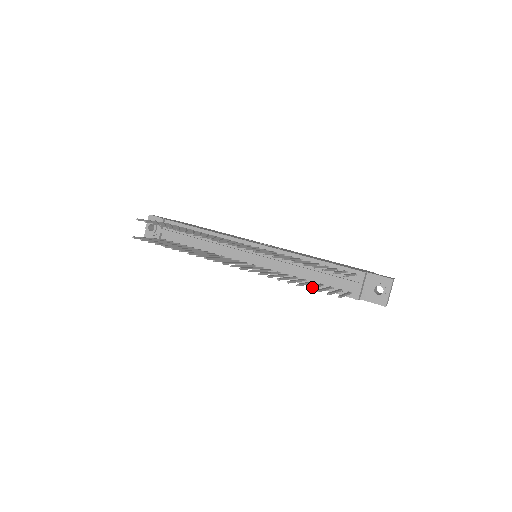
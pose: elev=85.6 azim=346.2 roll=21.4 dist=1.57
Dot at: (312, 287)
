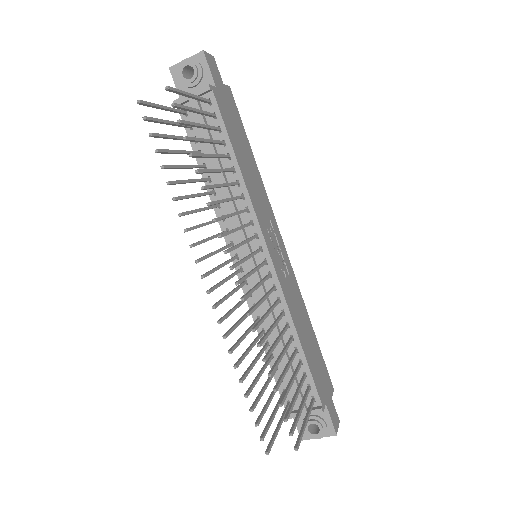
Dot at: (259, 400)
